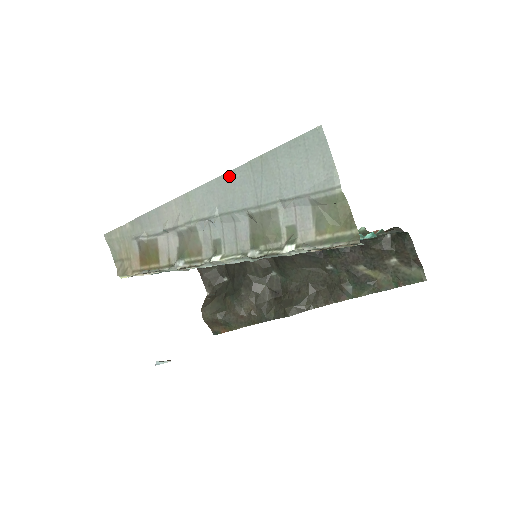
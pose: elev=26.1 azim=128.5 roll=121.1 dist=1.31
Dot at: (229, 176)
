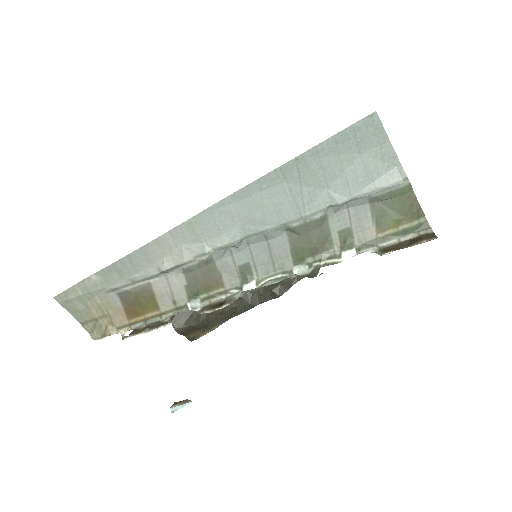
Dot at: (251, 189)
